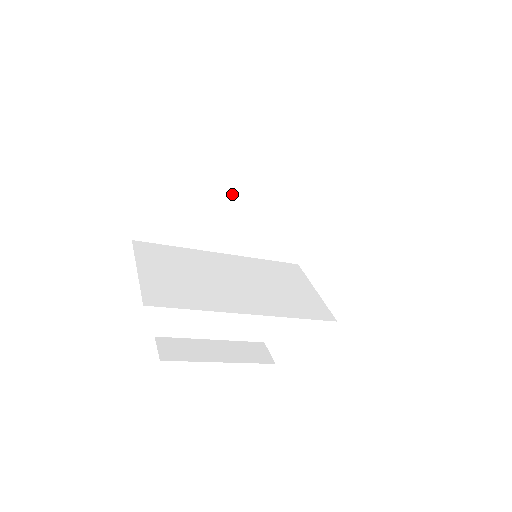
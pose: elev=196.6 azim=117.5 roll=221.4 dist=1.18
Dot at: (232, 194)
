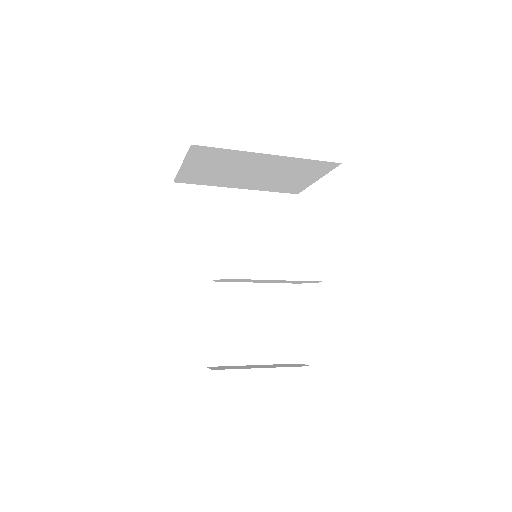
Dot at: (231, 236)
